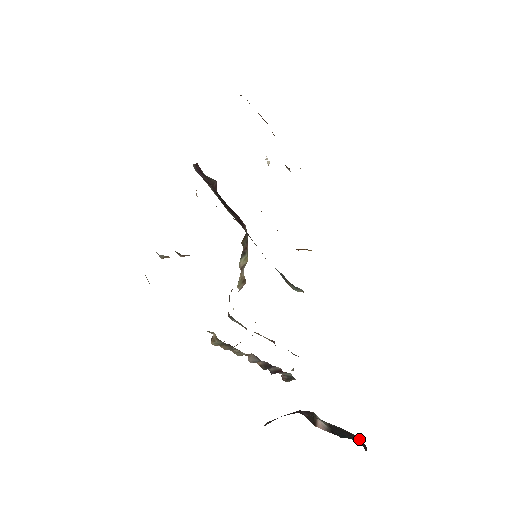
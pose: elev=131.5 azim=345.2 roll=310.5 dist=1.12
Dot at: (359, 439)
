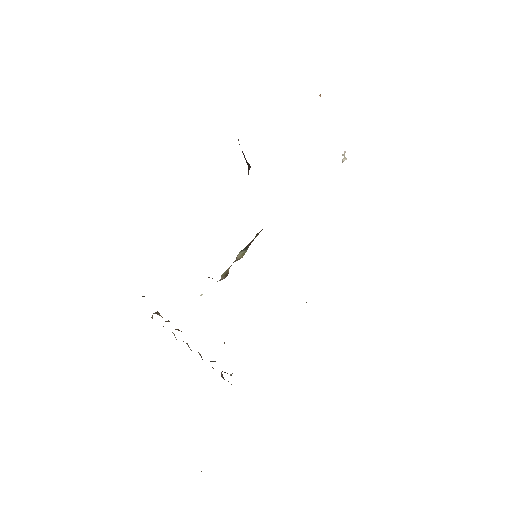
Dot at: occluded
